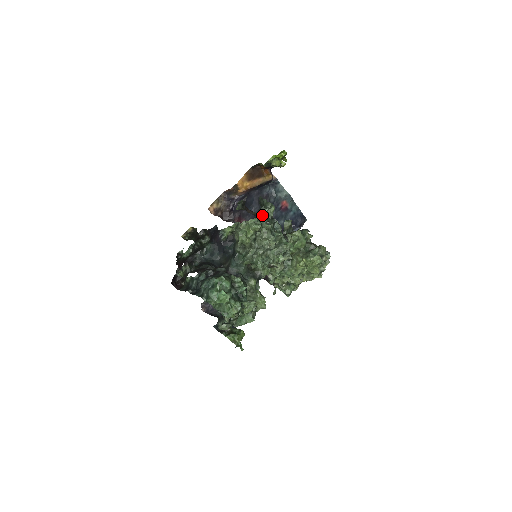
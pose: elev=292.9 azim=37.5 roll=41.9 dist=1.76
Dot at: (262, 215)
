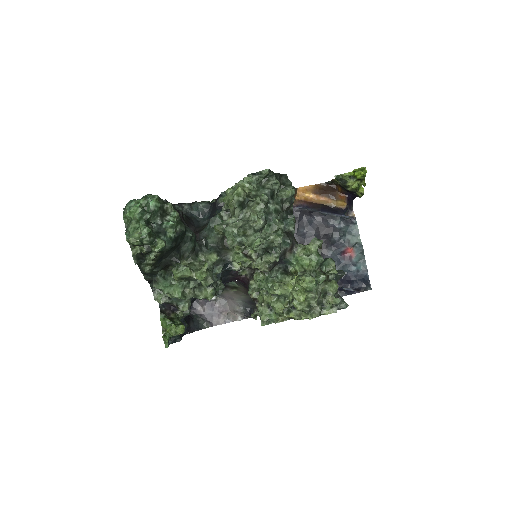
Dot at: (268, 185)
